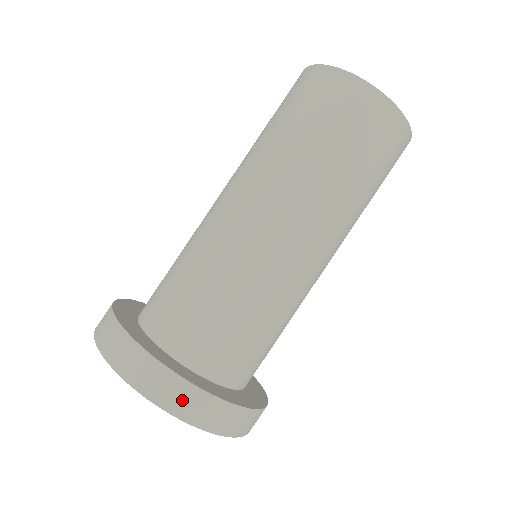
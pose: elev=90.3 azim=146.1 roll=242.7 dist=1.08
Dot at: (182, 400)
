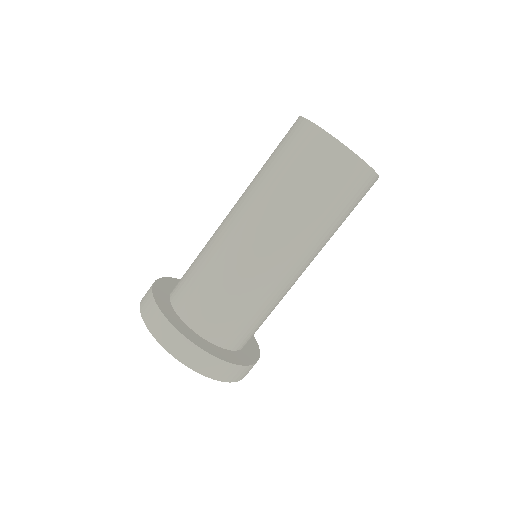
Dot at: (219, 371)
